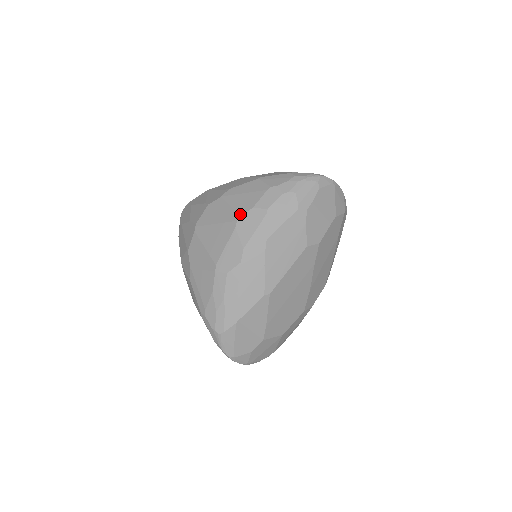
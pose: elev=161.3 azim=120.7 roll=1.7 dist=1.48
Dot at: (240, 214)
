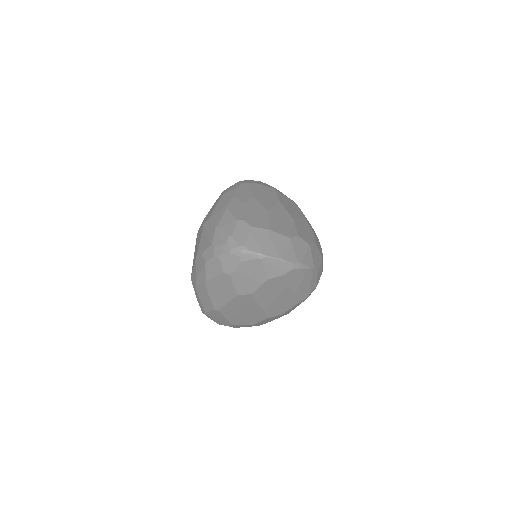
Dot at: (198, 253)
